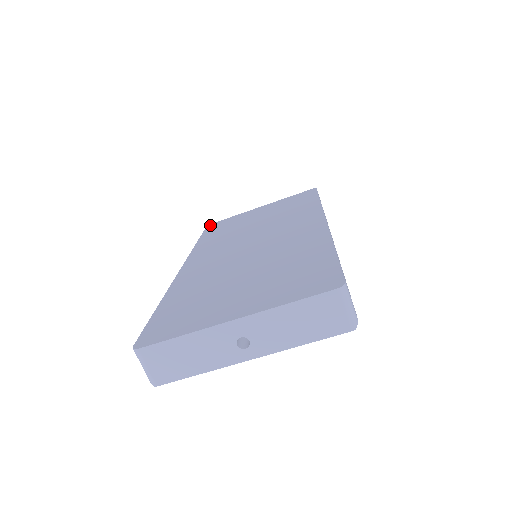
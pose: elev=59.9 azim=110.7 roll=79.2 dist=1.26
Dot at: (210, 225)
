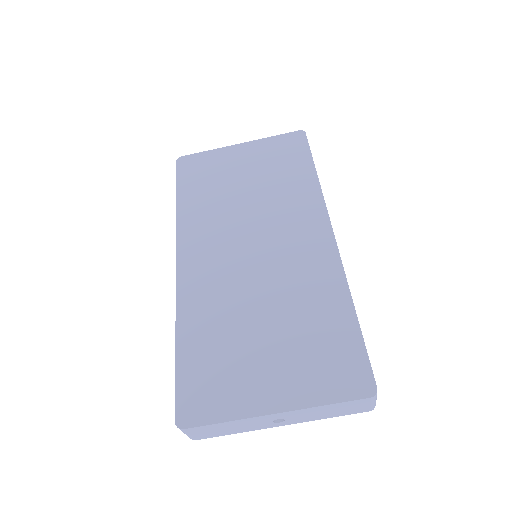
Dot at: (181, 161)
